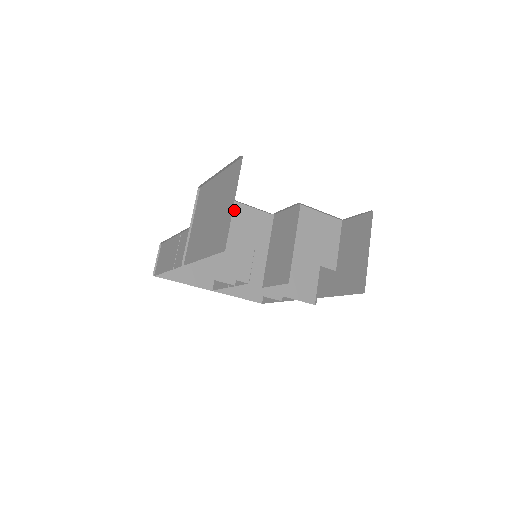
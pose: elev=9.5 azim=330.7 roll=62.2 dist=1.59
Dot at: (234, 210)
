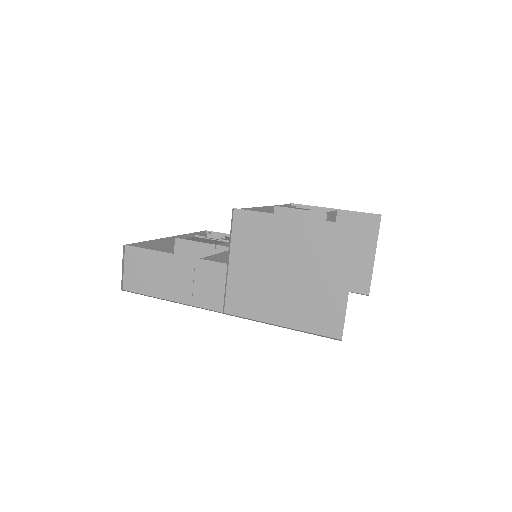
Dot at: occluded
